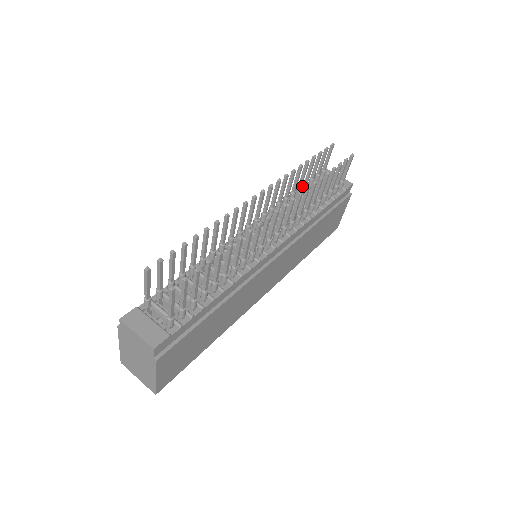
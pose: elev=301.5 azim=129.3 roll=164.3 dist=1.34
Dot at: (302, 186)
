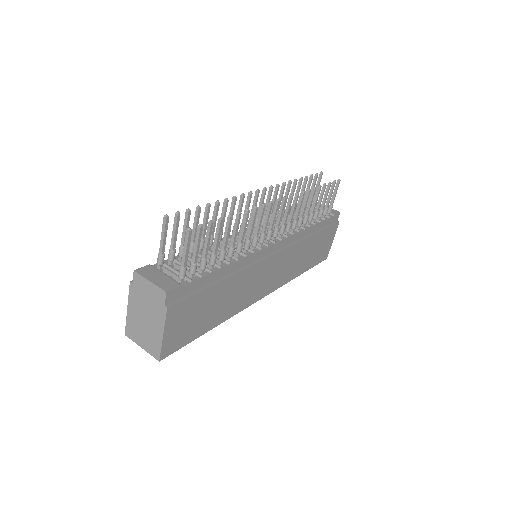
Dot at: (296, 206)
